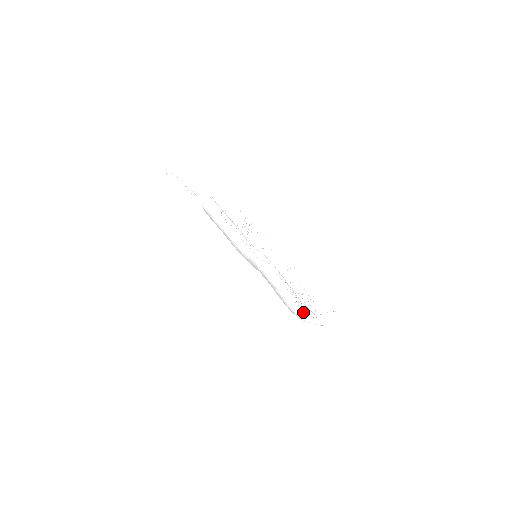
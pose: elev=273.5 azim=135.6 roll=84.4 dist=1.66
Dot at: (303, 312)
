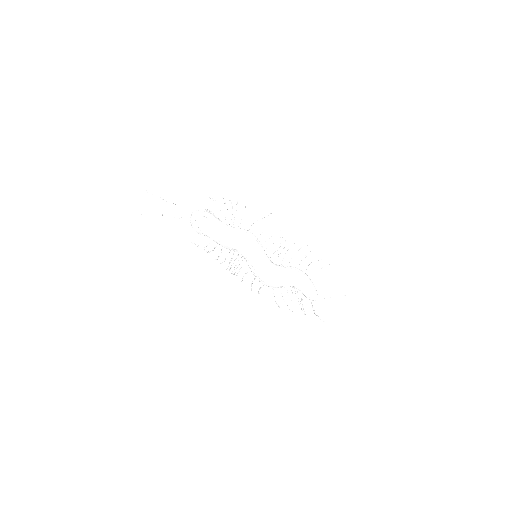
Dot at: (305, 296)
